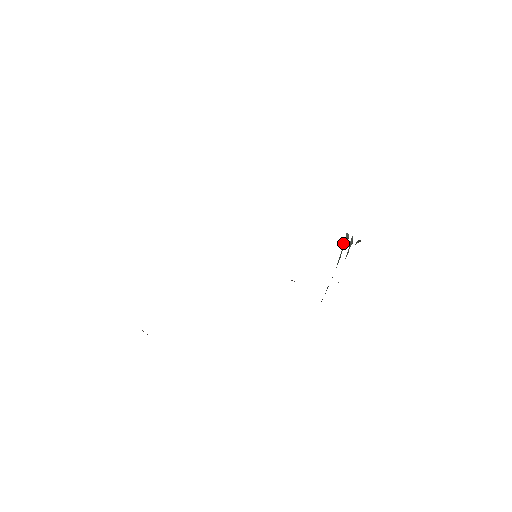
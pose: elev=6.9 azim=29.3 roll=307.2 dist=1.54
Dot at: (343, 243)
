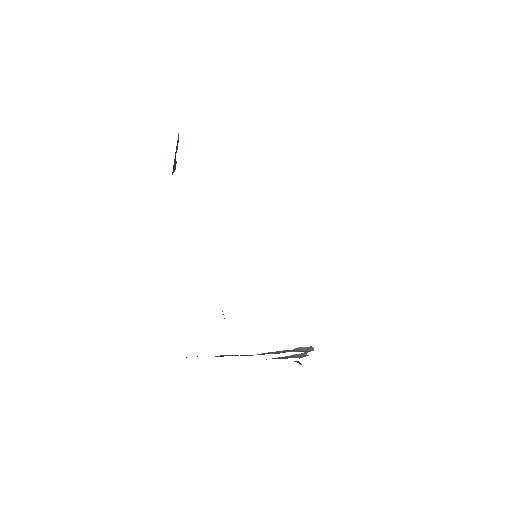
Dot at: (296, 348)
